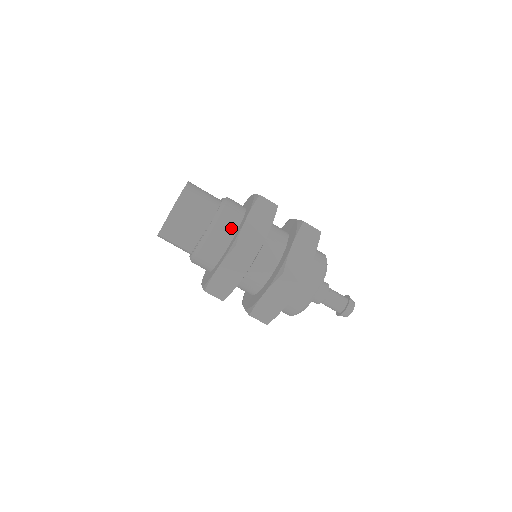
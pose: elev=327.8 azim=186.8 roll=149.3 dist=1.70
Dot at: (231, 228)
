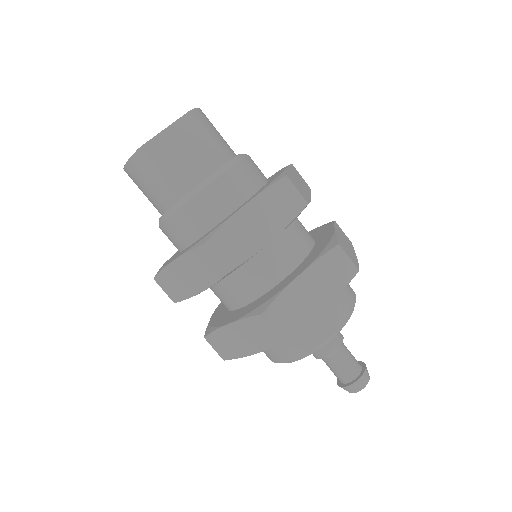
Dot at: (260, 176)
